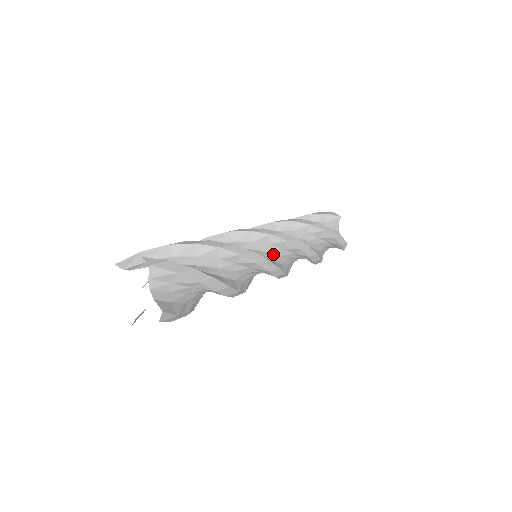
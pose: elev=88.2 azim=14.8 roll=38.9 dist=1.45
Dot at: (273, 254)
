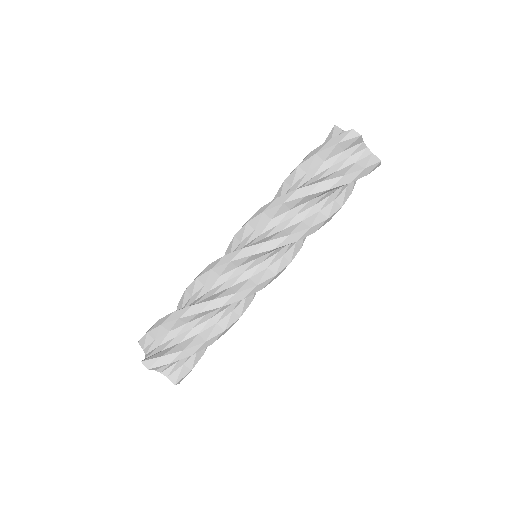
Dot at: (267, 259)
